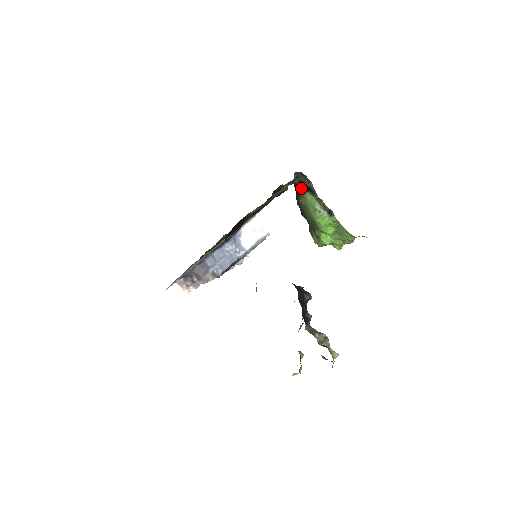
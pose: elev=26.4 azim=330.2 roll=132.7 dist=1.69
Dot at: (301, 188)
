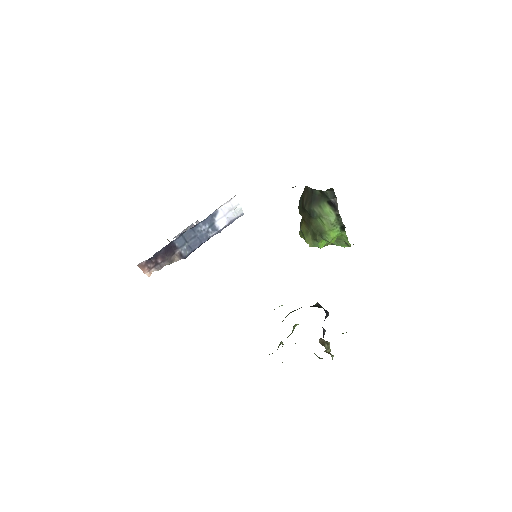
Dot at: (320, 198)
